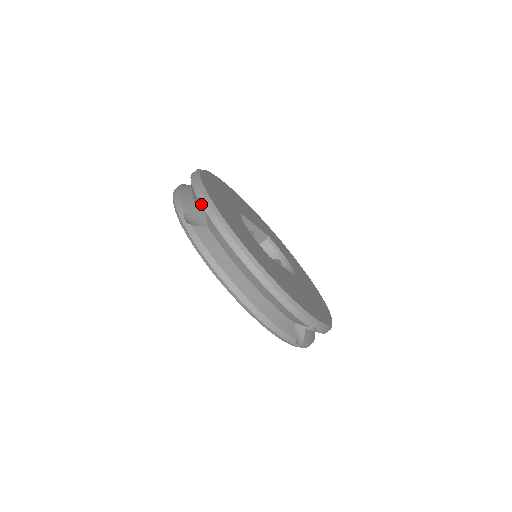
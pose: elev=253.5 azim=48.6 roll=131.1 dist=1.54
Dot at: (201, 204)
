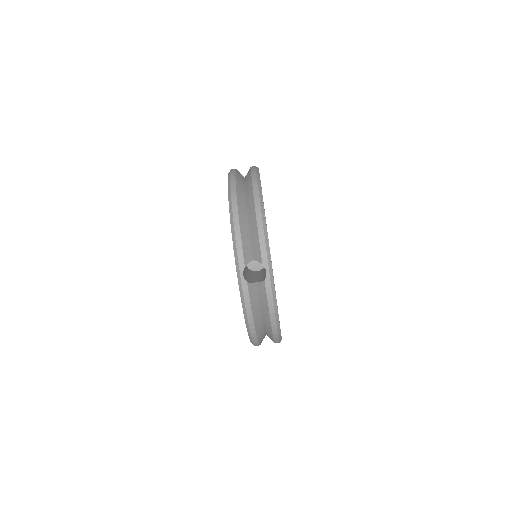
Dot at: (260, 262)
